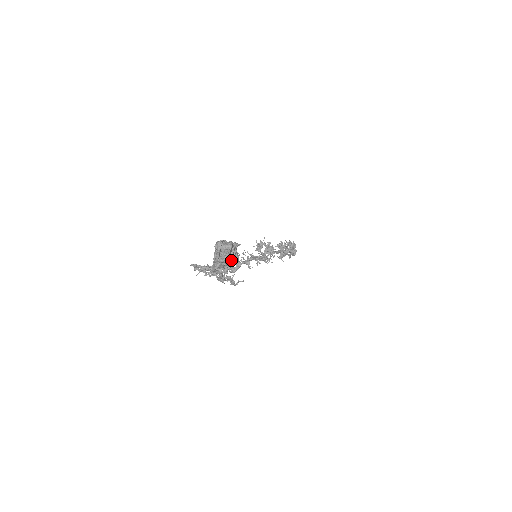
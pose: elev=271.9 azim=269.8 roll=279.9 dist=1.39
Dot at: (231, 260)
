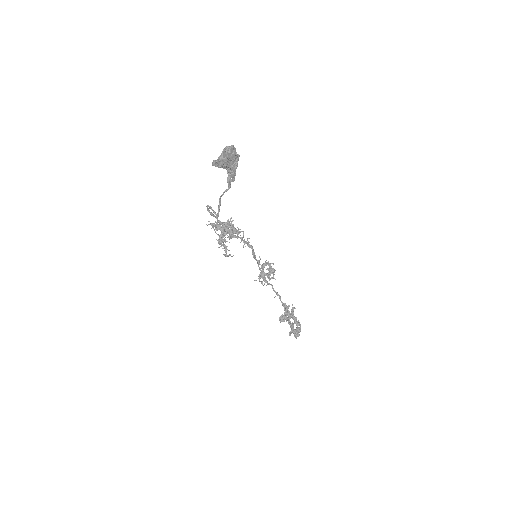
Dot at: (227, 160)
